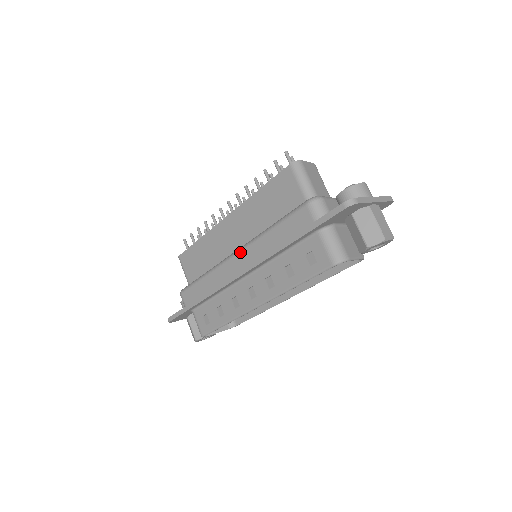
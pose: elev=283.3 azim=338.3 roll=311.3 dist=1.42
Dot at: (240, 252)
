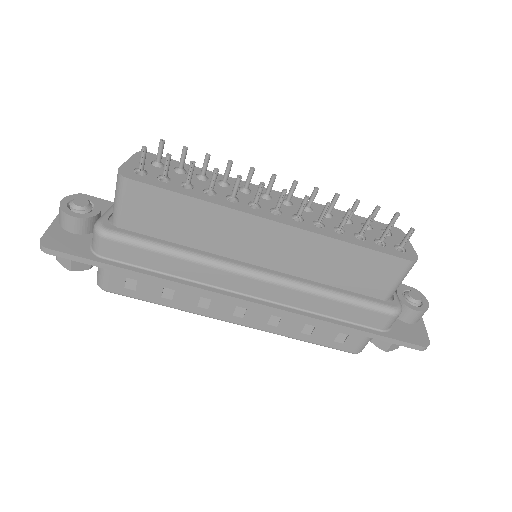
Dot at: (270, 283)
